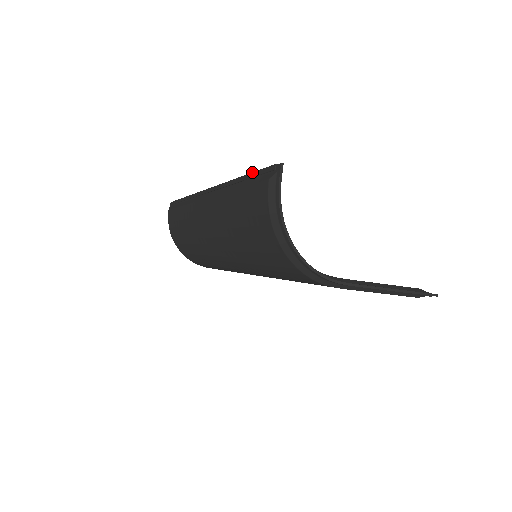
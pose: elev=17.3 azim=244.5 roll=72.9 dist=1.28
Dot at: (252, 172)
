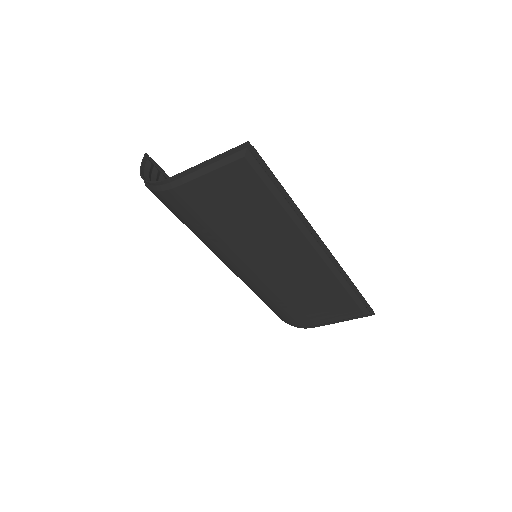
Dot at: occluded
